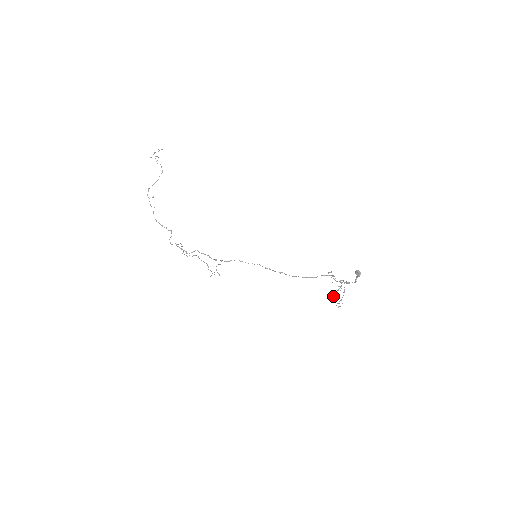
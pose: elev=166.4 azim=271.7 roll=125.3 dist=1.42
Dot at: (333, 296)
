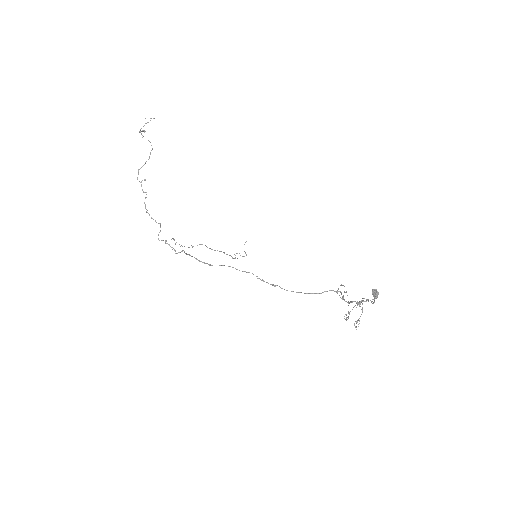
Dot at: occluded
